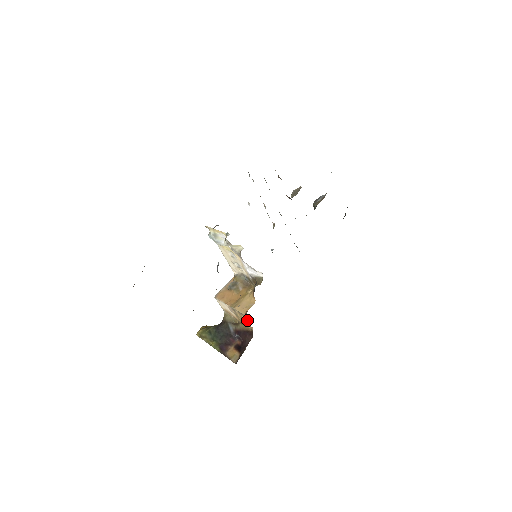
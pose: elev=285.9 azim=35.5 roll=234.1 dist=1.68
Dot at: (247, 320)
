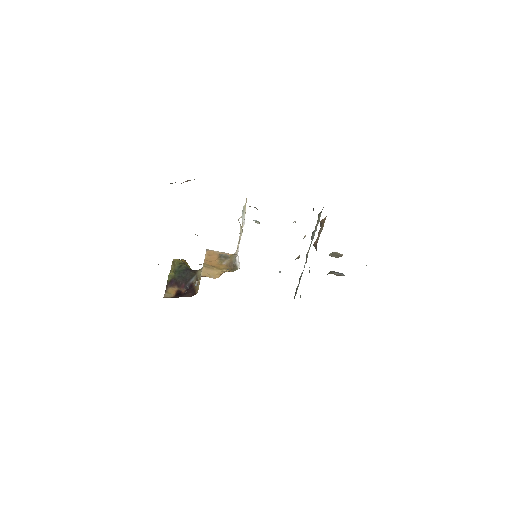
Dot at: occluded
